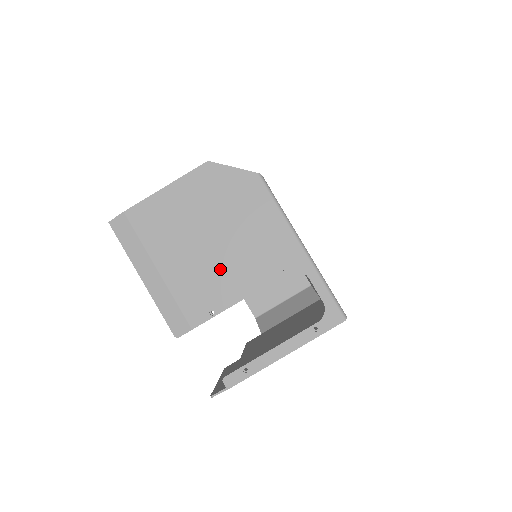
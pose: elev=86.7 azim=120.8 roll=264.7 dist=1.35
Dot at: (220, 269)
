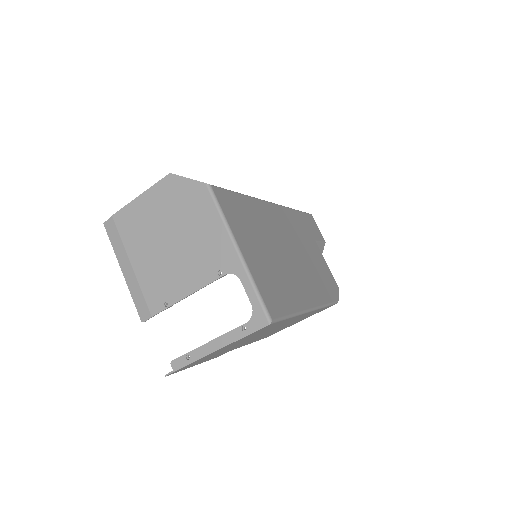
Dot at: (174, 267)
